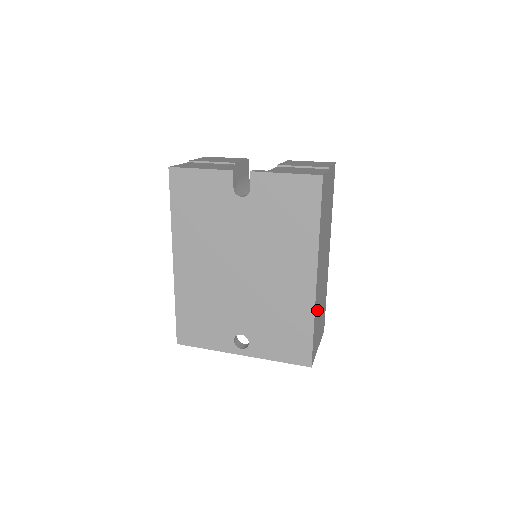
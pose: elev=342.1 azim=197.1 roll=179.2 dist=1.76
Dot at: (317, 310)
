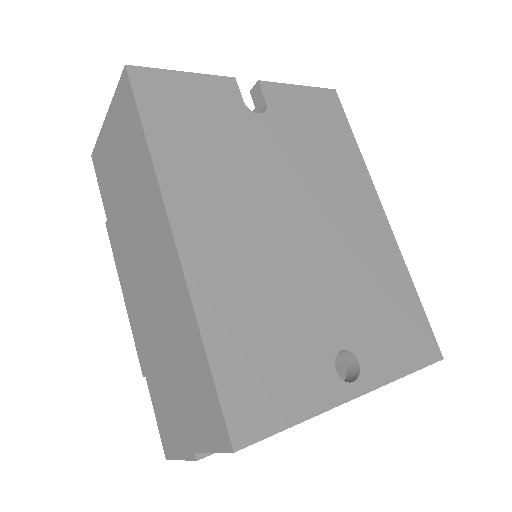
Dot at: occluded
